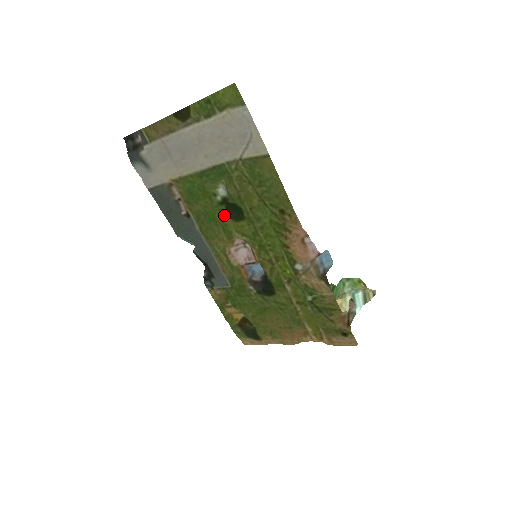
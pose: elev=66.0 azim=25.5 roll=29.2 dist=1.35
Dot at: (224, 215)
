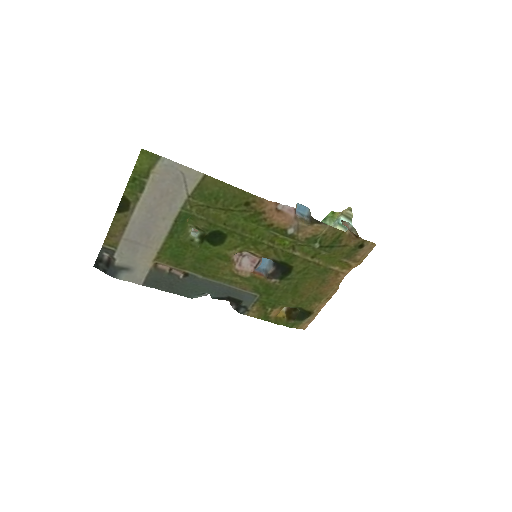
Dot at: (211, 248)
